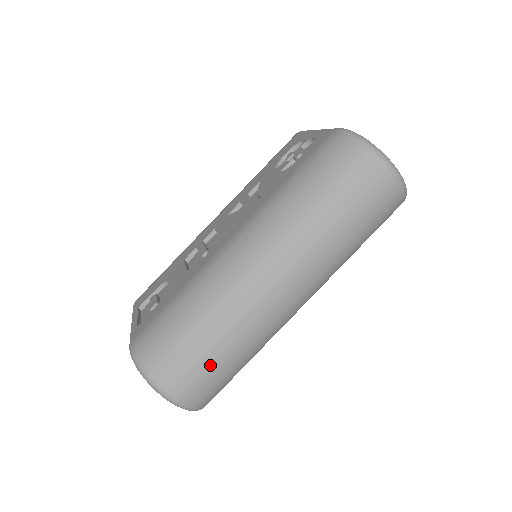
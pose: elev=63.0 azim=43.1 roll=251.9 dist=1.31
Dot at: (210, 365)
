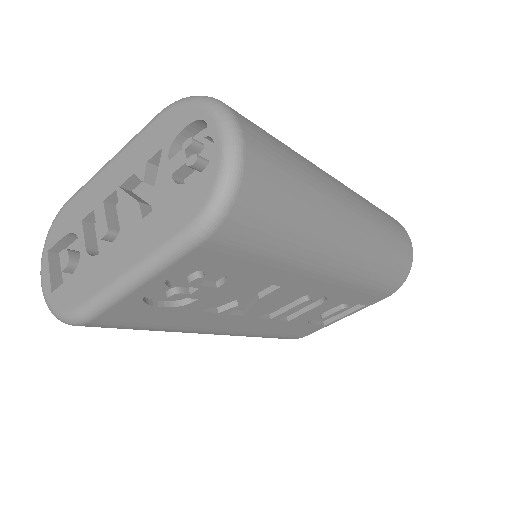
Dot at: (285, 160)
